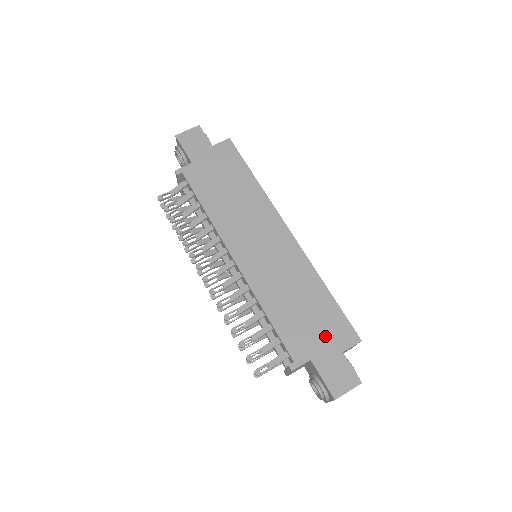
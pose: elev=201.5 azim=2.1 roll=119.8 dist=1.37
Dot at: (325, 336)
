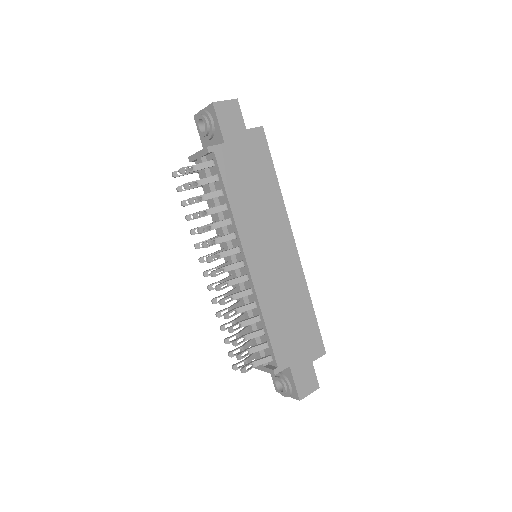
Dot at: (303, 347)
